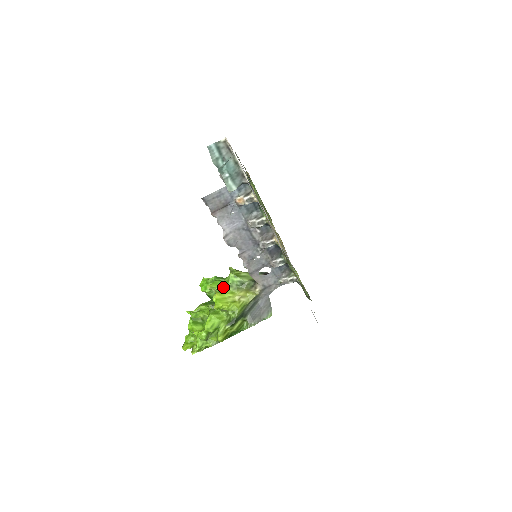
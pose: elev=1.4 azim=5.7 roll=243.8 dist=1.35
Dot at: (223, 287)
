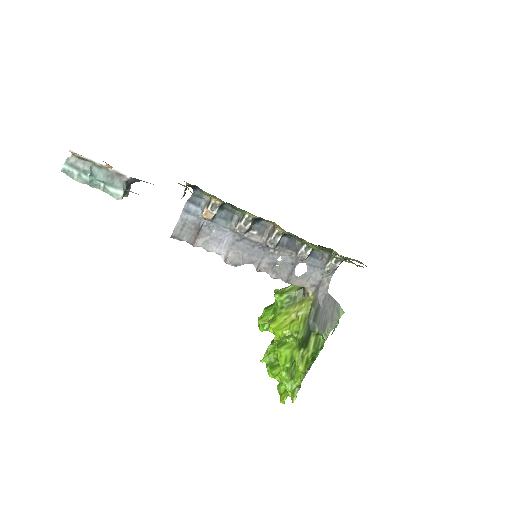
Dot at: (275, 313)
